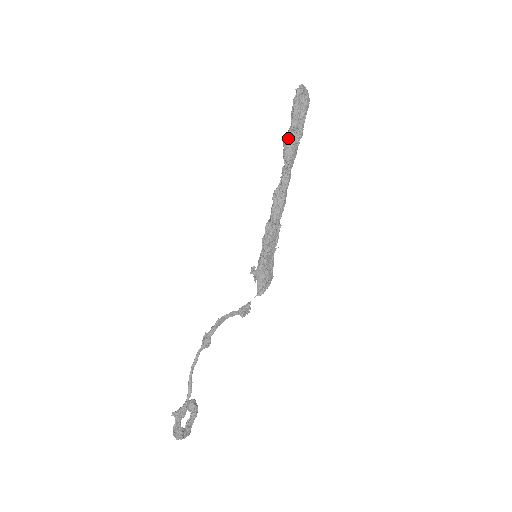
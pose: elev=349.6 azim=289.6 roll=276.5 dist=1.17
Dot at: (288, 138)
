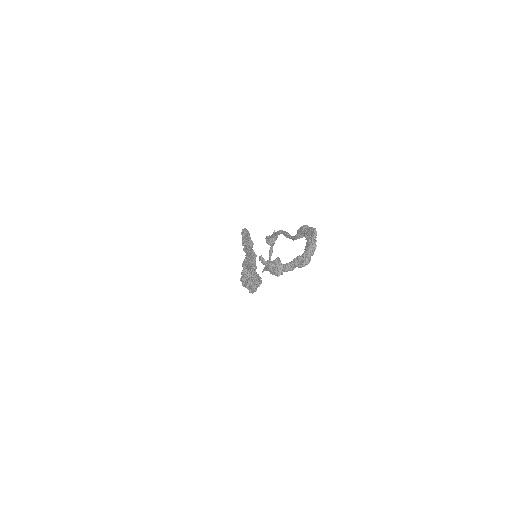
Dot at: occluded
